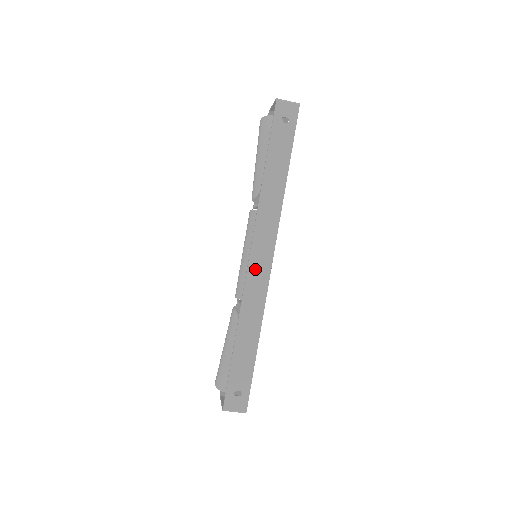
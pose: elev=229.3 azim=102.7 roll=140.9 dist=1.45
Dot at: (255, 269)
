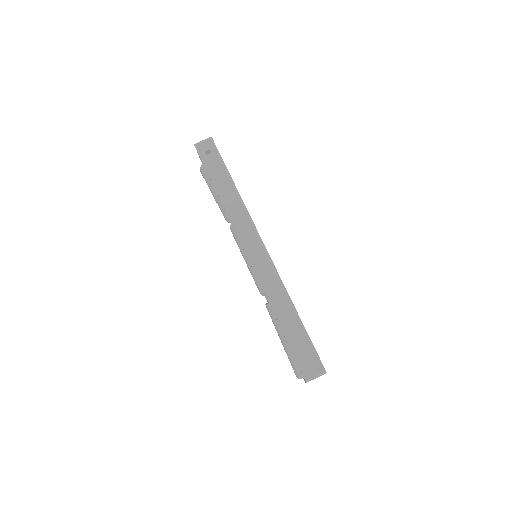
Dot at: (256, 259)
